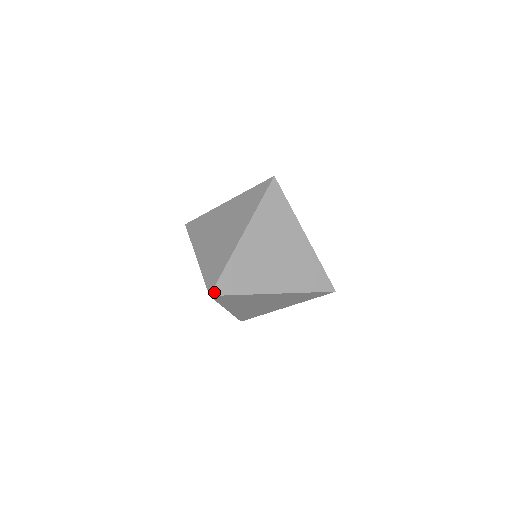
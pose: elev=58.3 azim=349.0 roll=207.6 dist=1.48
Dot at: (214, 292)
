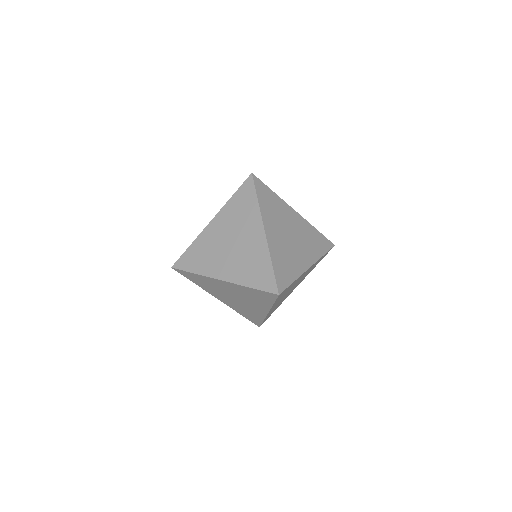
Dot at: (175, 265)
